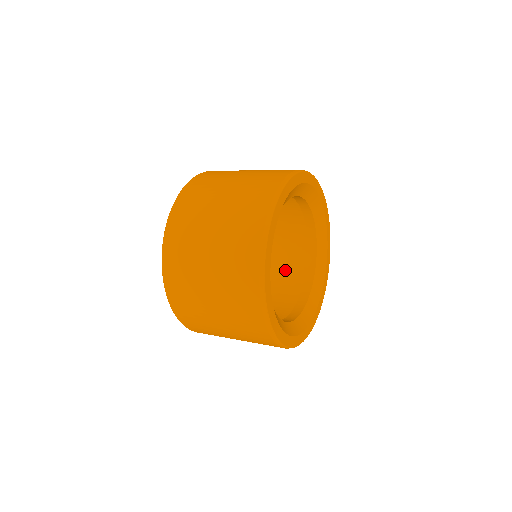
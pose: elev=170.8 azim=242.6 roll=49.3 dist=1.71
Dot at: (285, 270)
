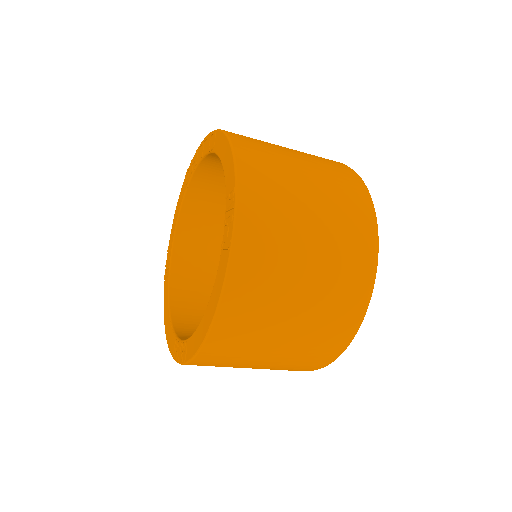
Dot at: occluded
